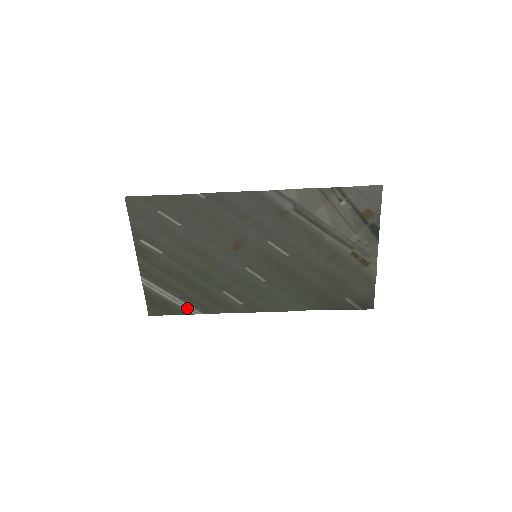
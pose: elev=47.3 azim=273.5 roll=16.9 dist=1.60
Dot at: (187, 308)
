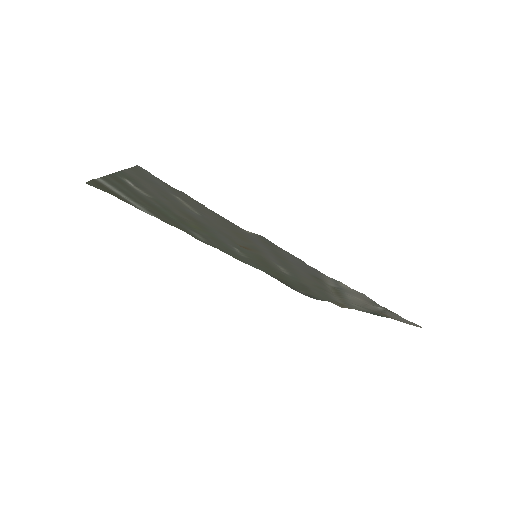
Dot at: (141, 208)
